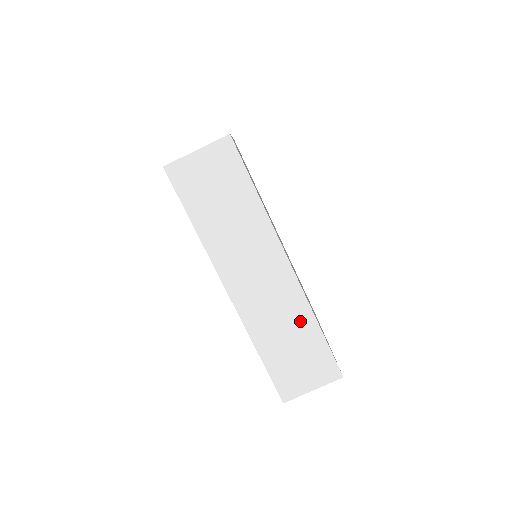
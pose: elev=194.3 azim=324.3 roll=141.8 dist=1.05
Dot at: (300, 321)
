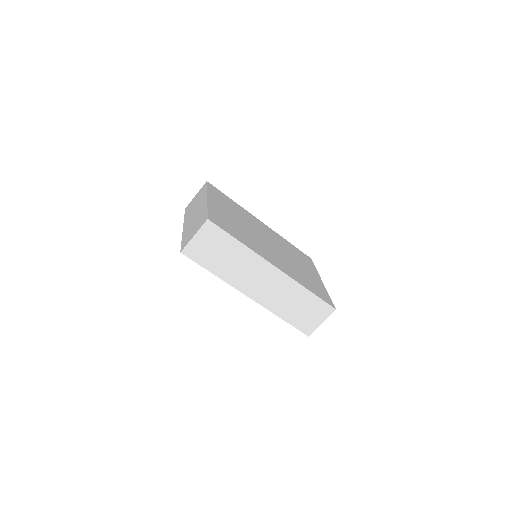
Dot at: (297, 293)
